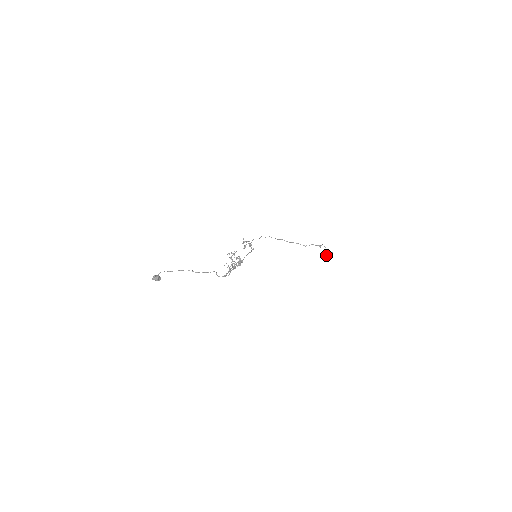
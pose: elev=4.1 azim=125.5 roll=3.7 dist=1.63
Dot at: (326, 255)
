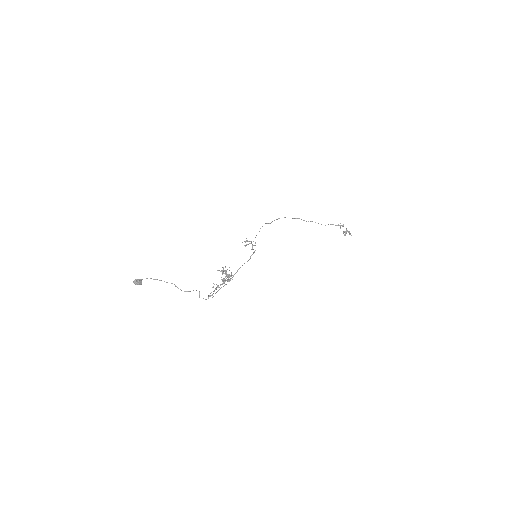
Dot at: occluded
